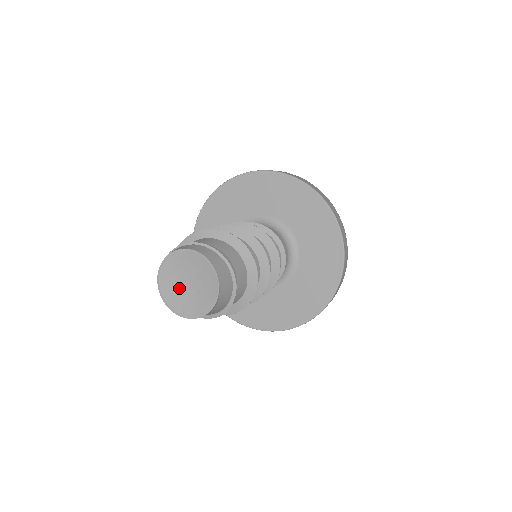
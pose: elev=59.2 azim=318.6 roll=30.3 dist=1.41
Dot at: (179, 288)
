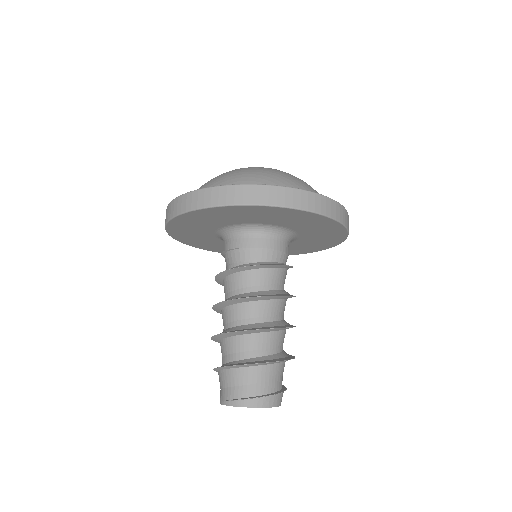
Dot at: occluded
